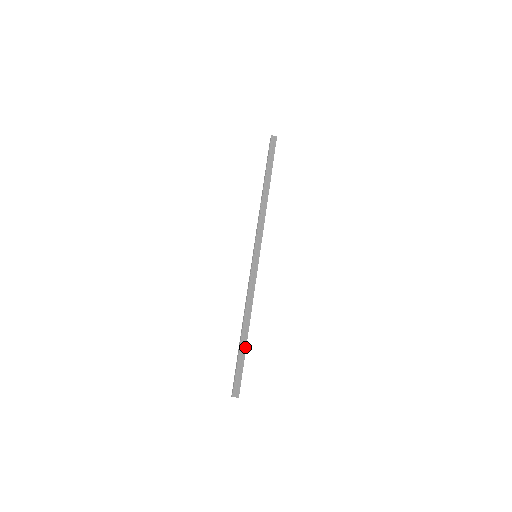
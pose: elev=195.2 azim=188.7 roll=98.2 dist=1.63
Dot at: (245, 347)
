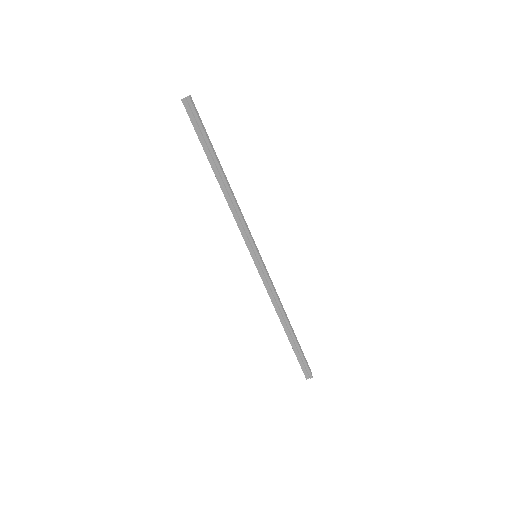
Dot at: (295, 341)
